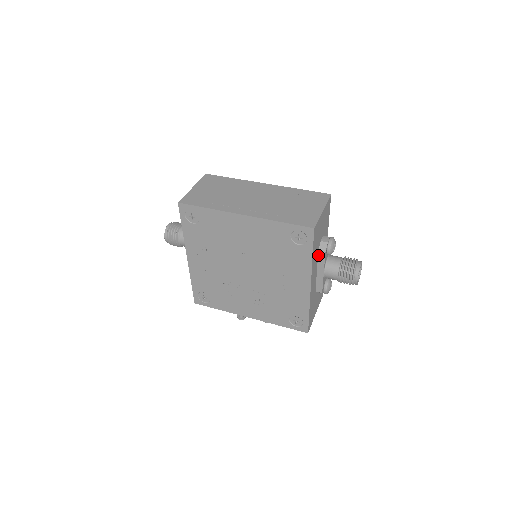
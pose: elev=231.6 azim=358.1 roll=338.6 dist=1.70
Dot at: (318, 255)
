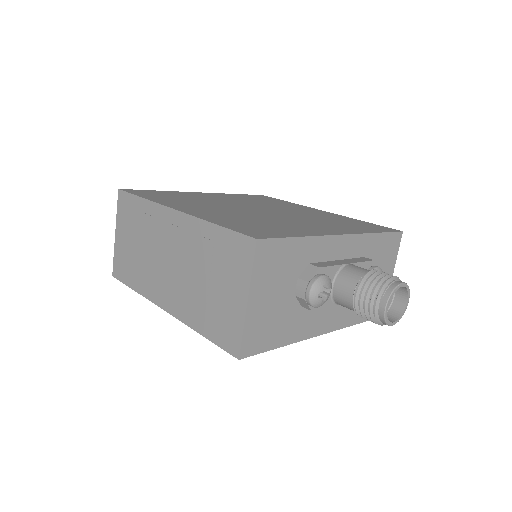
Dot at: occluded
